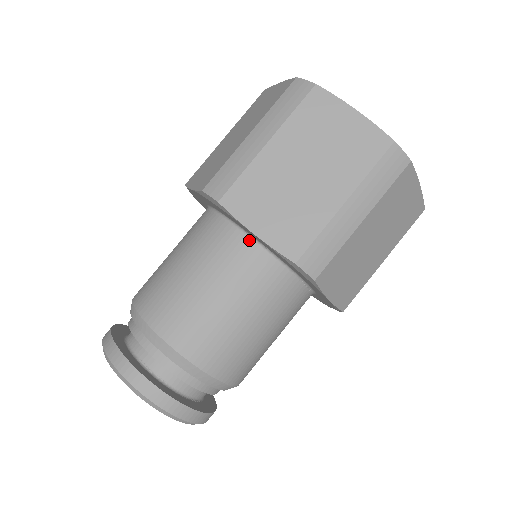
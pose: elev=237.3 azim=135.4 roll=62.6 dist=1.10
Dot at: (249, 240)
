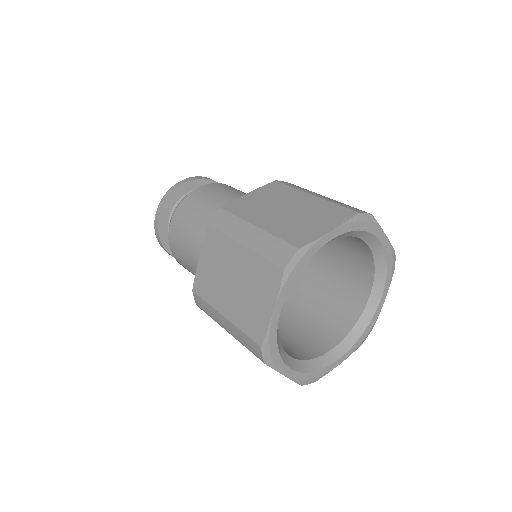
Dot at: occluded
